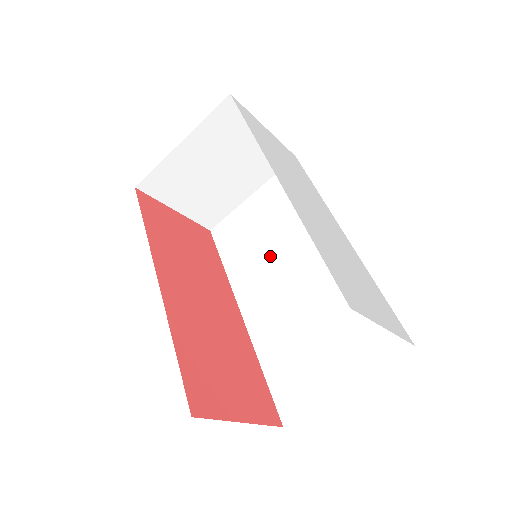
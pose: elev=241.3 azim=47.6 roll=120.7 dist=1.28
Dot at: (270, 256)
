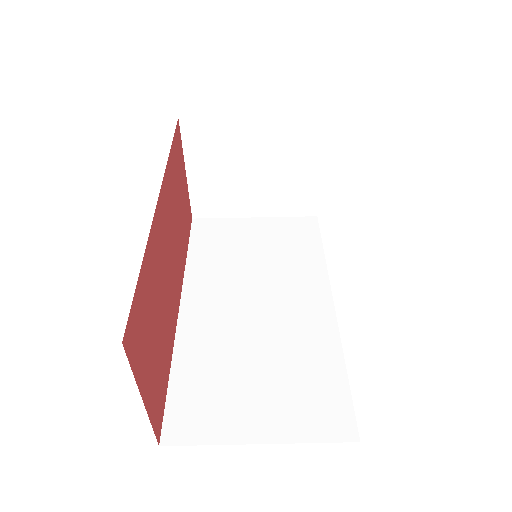
Dot at: (245, 276)
